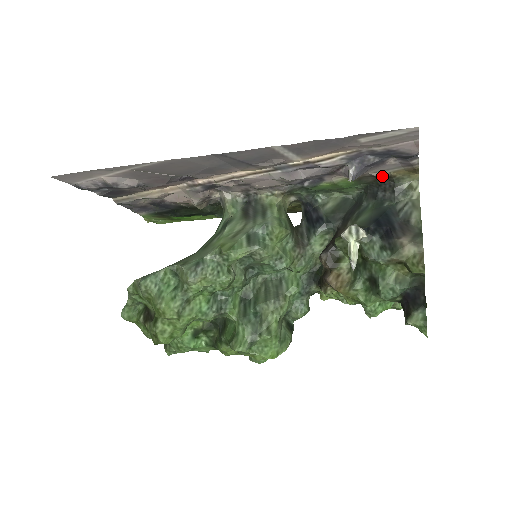
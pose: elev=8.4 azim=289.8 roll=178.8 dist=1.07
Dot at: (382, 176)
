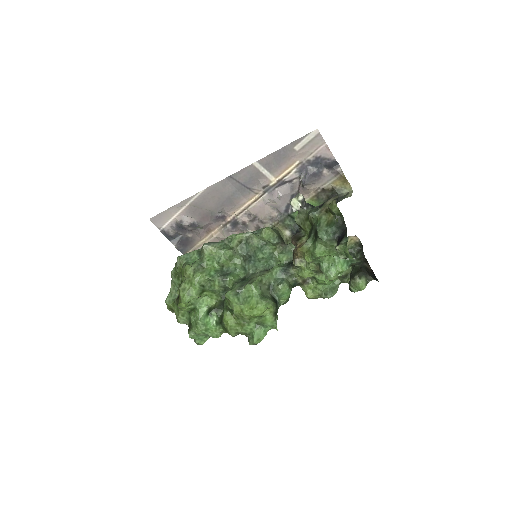
Dot at: (327, 187)
